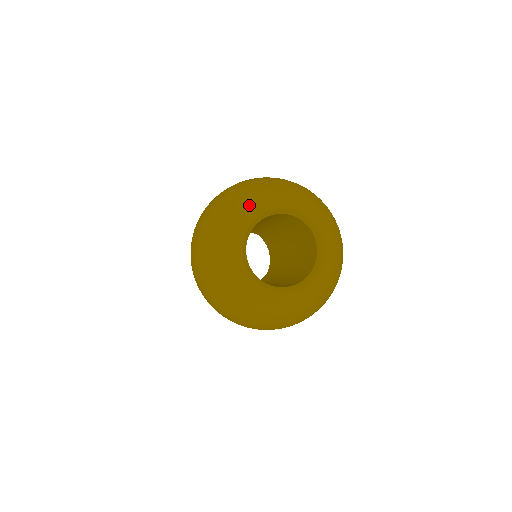
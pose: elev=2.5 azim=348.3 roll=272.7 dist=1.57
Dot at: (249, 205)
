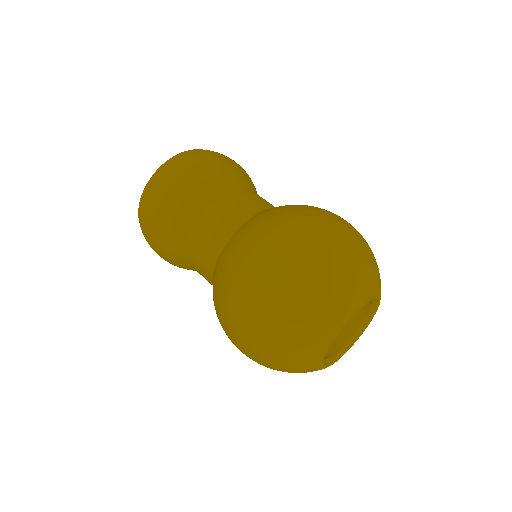
Dot at: (313, 348)
